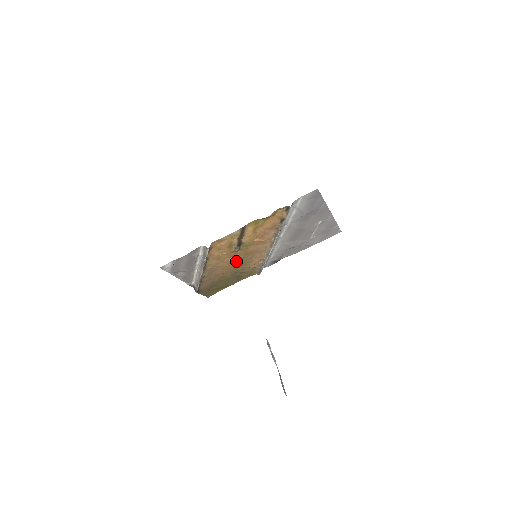
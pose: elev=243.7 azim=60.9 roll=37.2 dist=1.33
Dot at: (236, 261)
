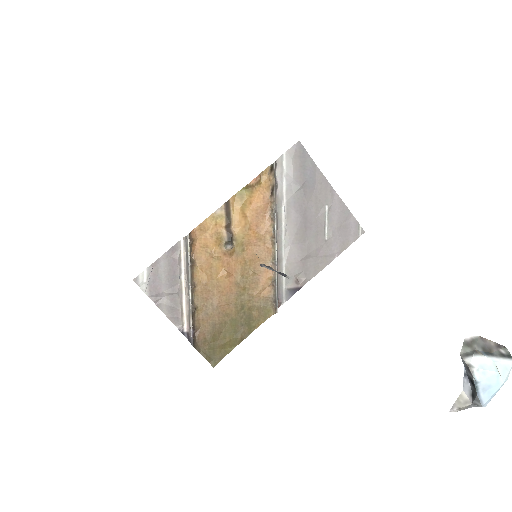
Dot at: (235, 278)
